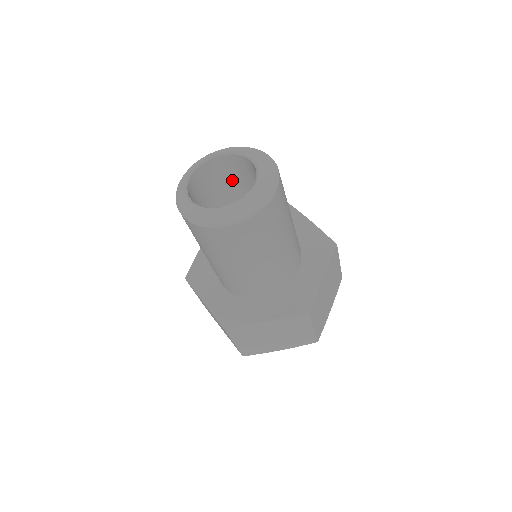
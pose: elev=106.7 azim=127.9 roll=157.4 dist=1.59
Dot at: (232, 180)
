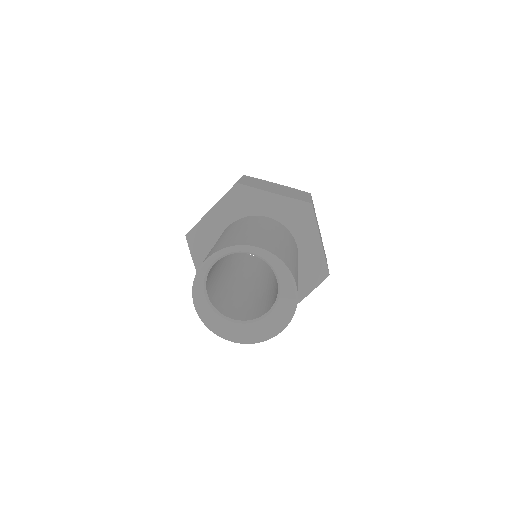
Dot at: occluded
